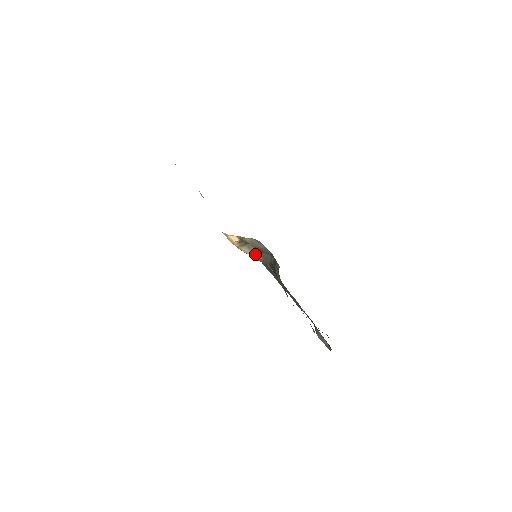
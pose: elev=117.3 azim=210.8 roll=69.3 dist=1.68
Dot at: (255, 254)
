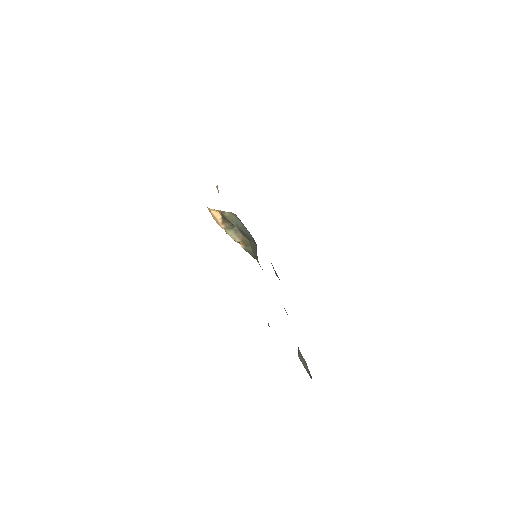
Dot at: (245, 244)
